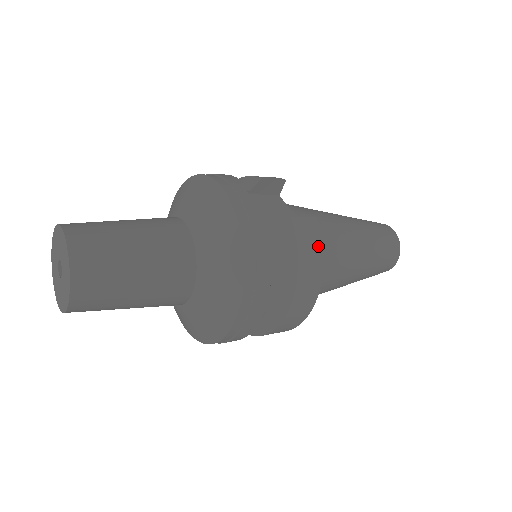
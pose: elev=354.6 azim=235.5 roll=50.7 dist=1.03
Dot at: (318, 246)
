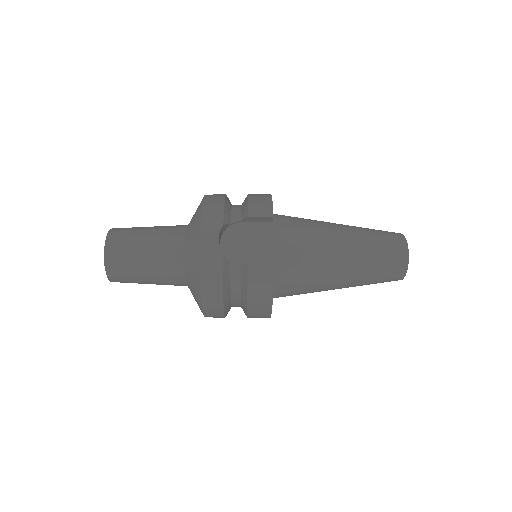
Dot at: (269, 286)
